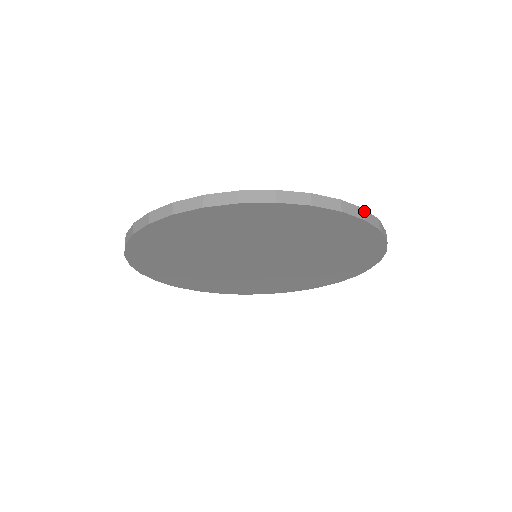
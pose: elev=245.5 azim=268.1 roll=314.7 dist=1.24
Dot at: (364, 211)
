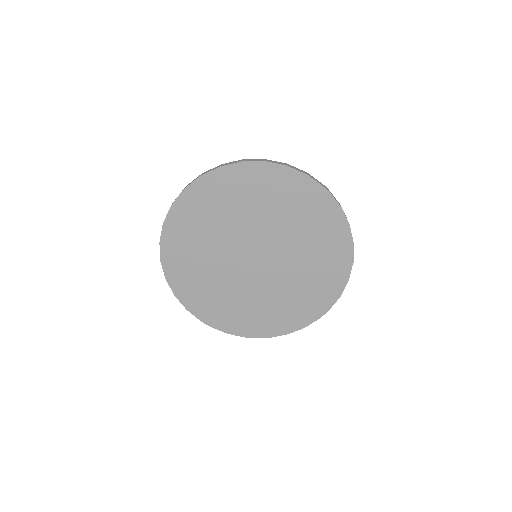
Dot at: (308, 174)
